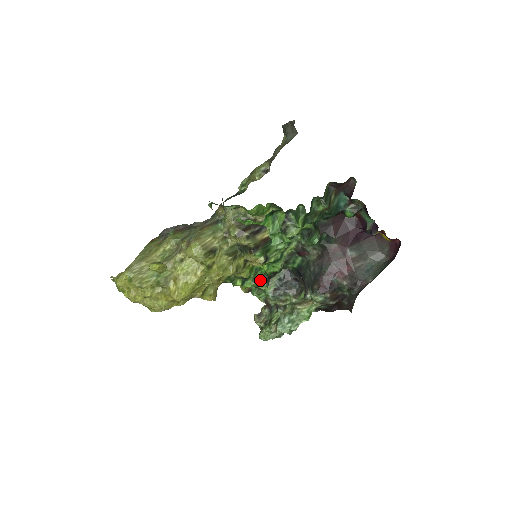
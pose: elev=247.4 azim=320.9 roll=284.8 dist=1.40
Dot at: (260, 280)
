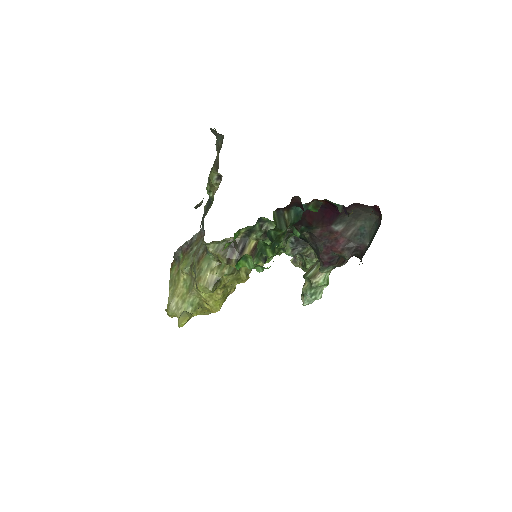
Dot at: (275, 252)
